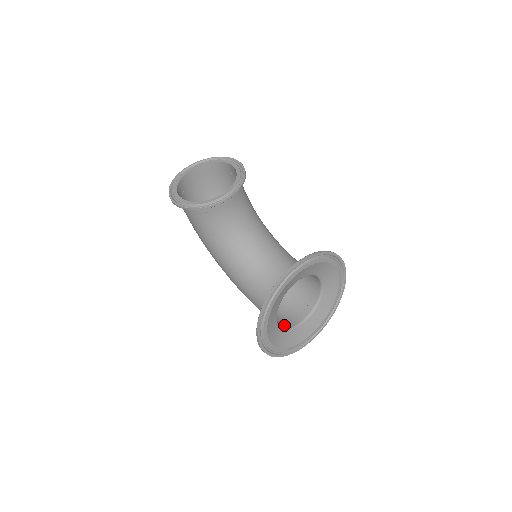
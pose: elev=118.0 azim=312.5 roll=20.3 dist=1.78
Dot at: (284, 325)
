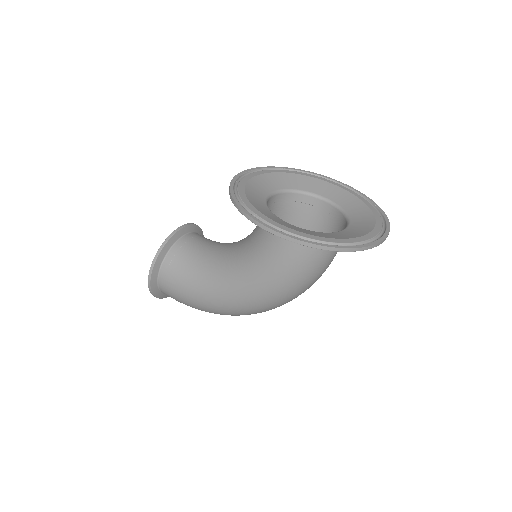
Dot at: occluded
